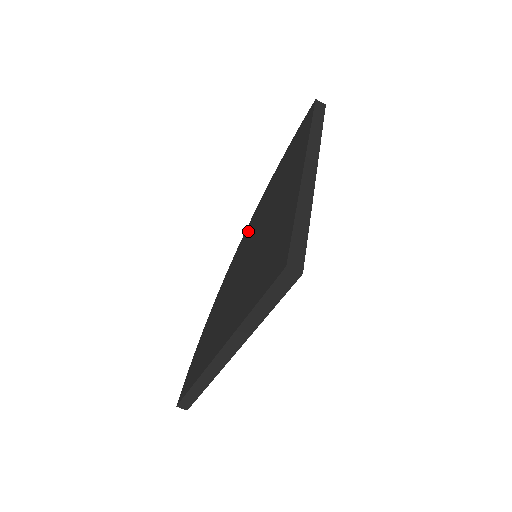
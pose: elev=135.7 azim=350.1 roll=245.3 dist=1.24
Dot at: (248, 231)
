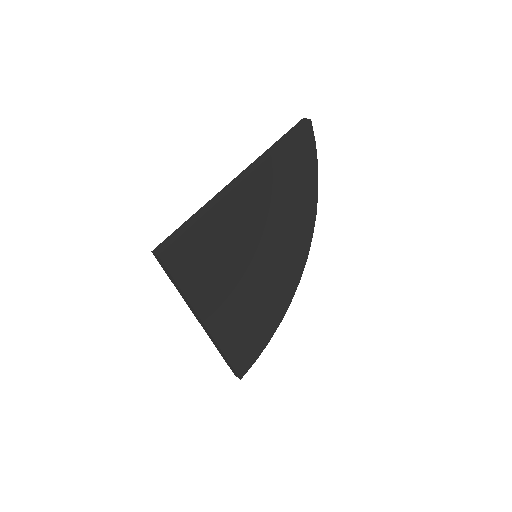
Dot at: occluded
